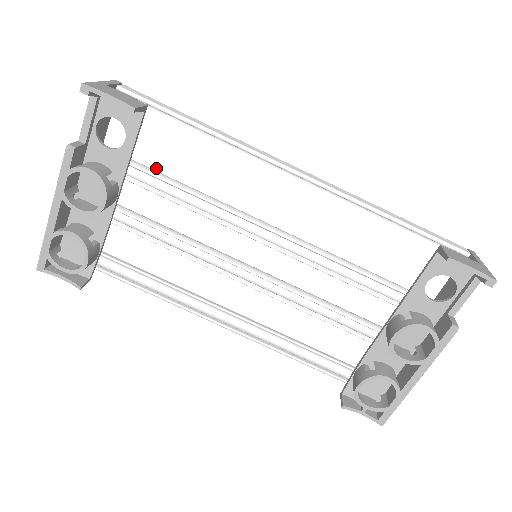
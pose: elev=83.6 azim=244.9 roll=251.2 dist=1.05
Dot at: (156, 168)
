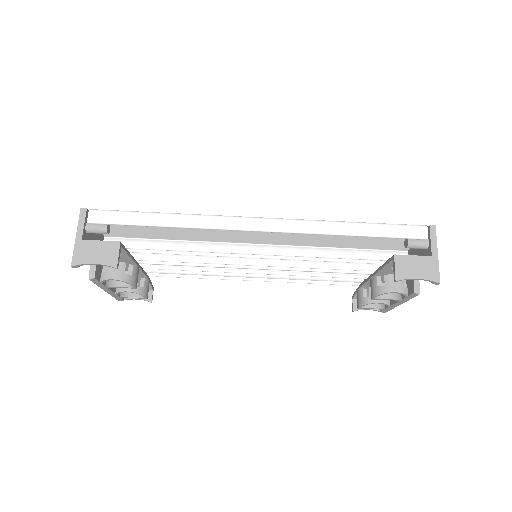
Dot at: (151, 238)
